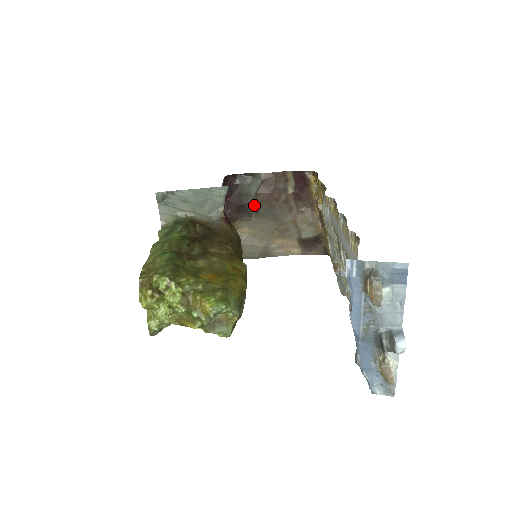
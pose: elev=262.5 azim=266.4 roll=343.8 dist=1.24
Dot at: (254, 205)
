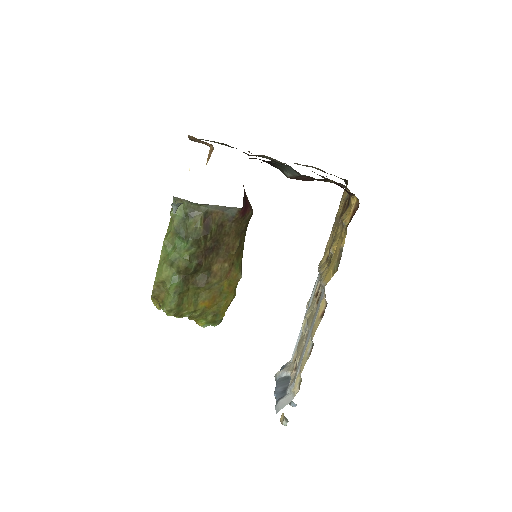
Dot at: occluded
